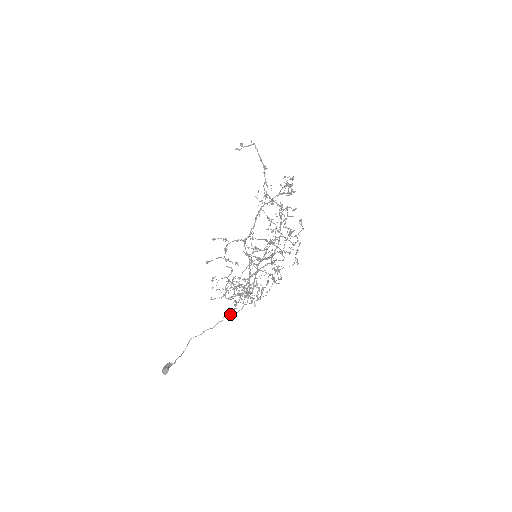
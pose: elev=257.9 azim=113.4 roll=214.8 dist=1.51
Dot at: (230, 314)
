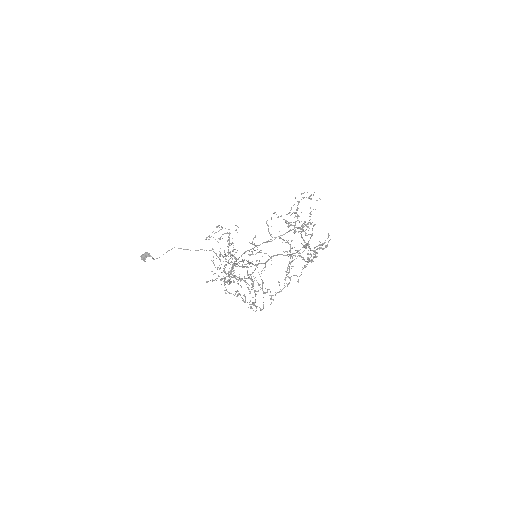
Dot at: occluded
